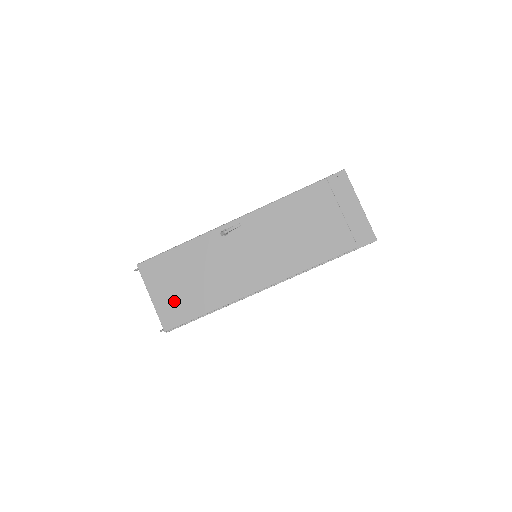
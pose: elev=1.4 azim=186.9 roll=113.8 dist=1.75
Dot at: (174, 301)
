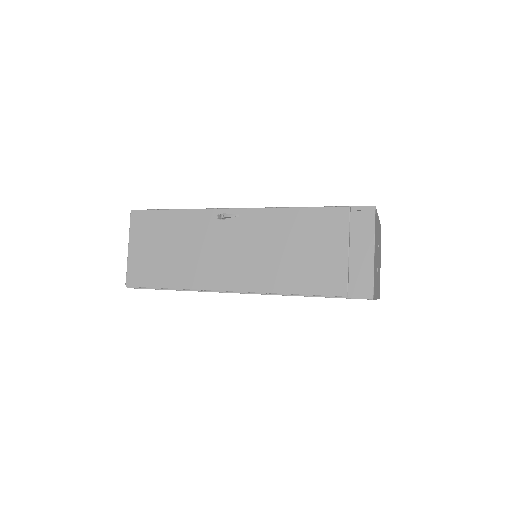
Dot at: (147, 261)
